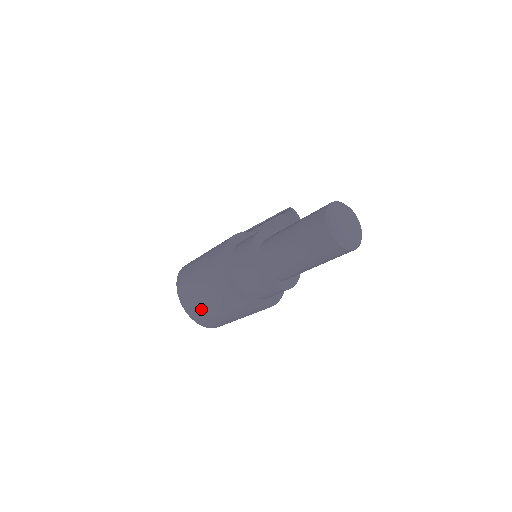
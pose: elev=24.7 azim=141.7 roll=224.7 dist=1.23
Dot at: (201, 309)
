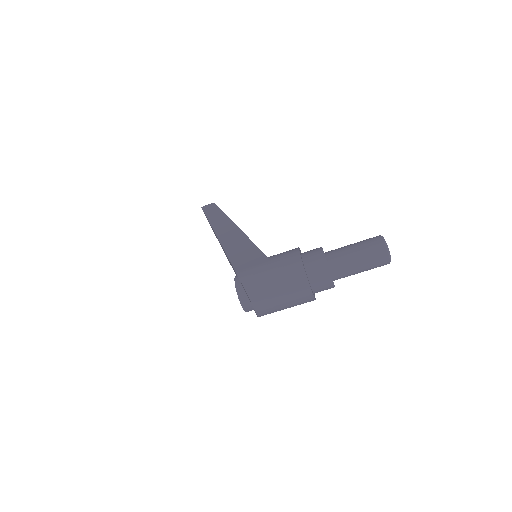
Dot at: (272, 306)
